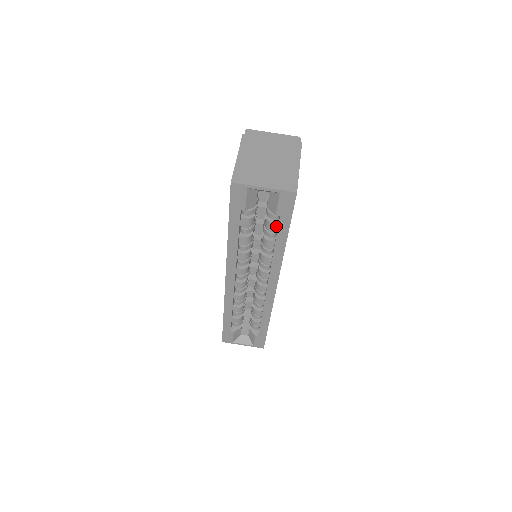
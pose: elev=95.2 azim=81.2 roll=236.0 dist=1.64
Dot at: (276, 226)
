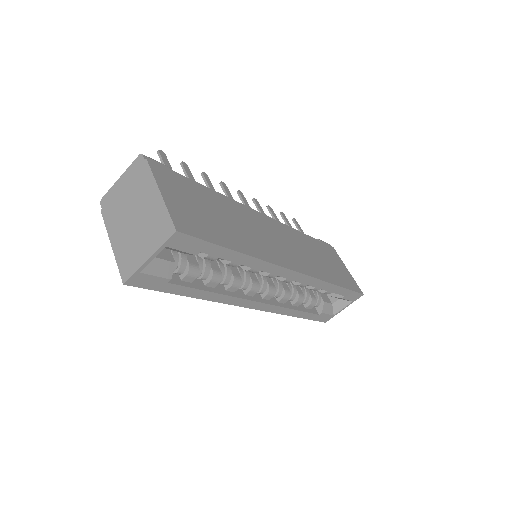
Dot at: occluded
